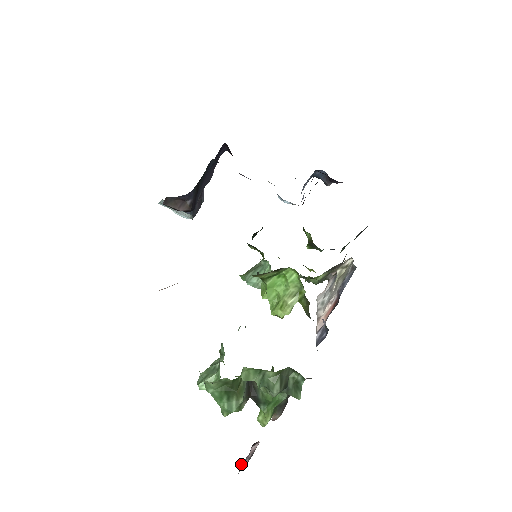
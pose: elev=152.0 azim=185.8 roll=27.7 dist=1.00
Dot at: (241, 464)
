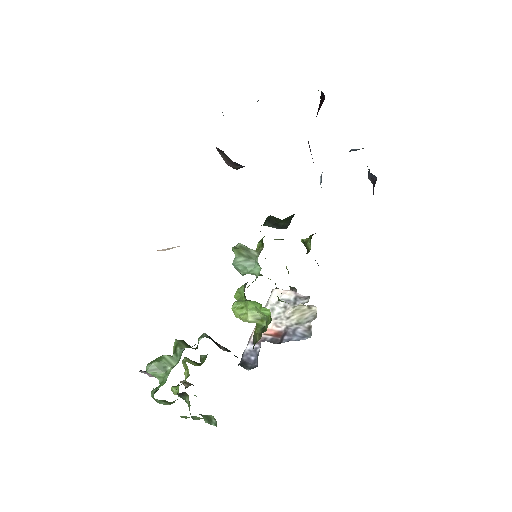
Dot at: (142, 371)
